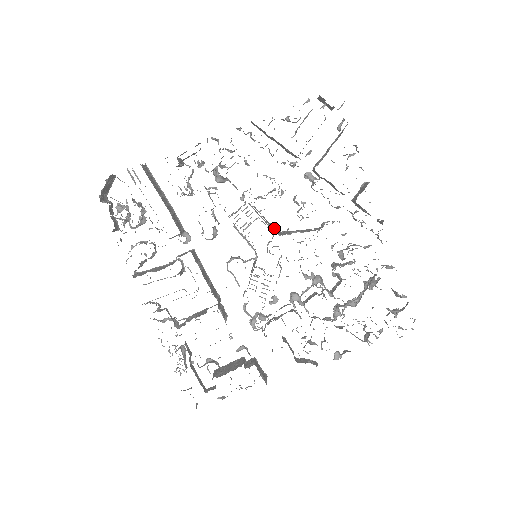
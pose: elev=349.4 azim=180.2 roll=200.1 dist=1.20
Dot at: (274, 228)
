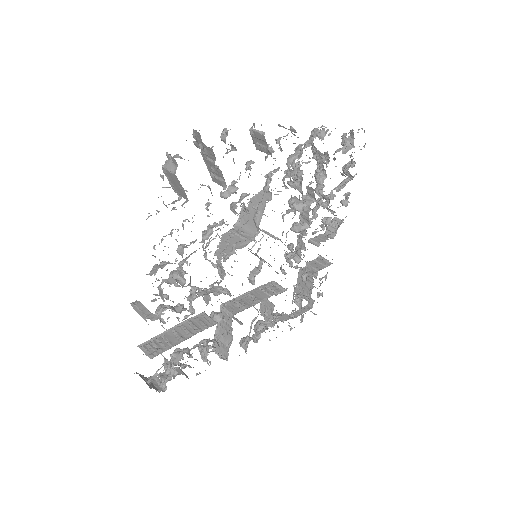
Dot at: (241, 233)
